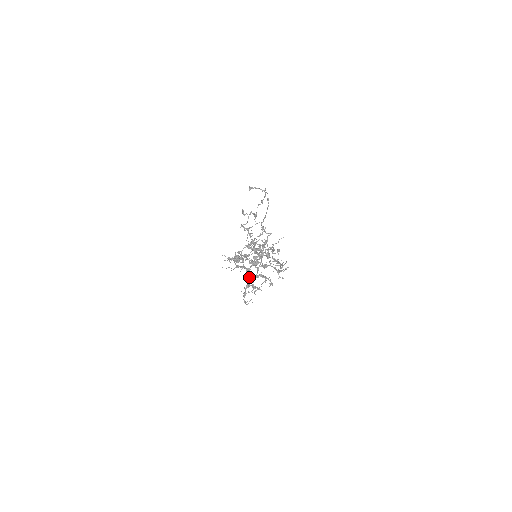
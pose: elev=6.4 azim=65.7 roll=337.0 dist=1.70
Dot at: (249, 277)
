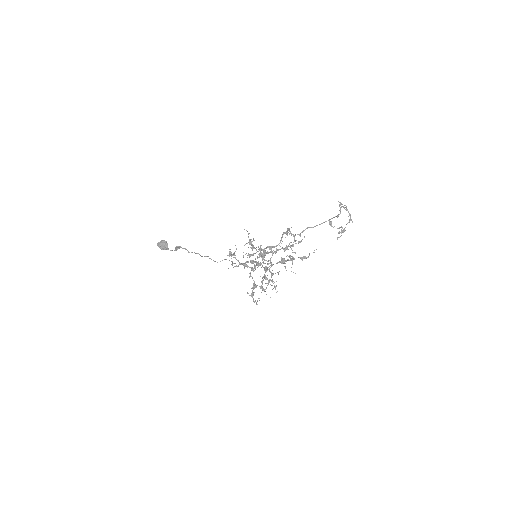
Dot at: (252, 277)
